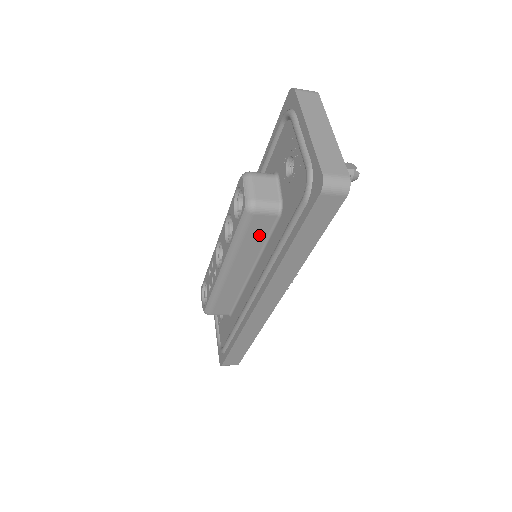
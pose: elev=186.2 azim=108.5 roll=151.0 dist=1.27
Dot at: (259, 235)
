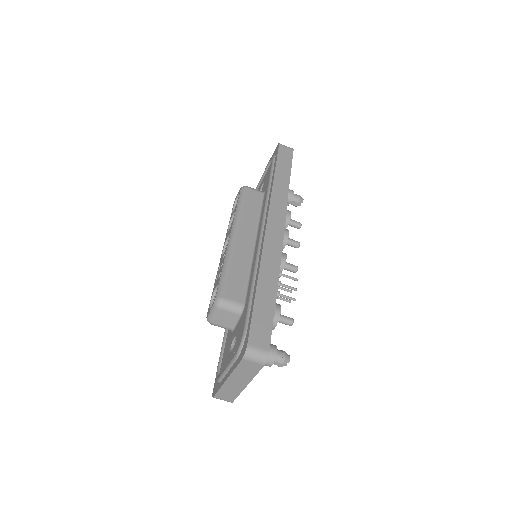
Dot at: (254, 206)
